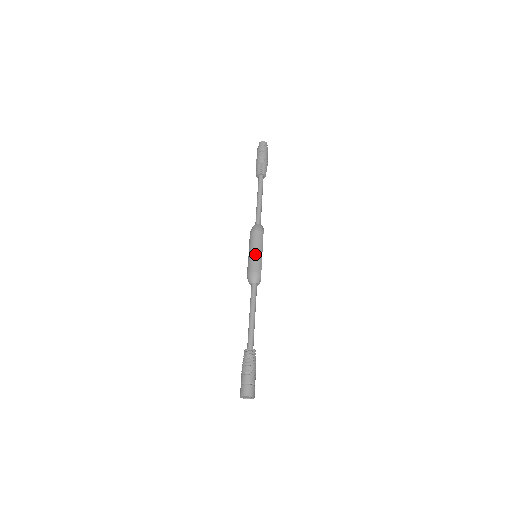
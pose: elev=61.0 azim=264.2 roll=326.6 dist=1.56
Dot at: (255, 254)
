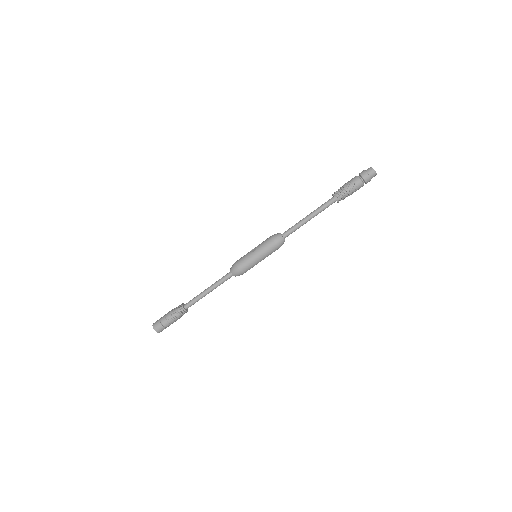
Dot at: (255, 260)
